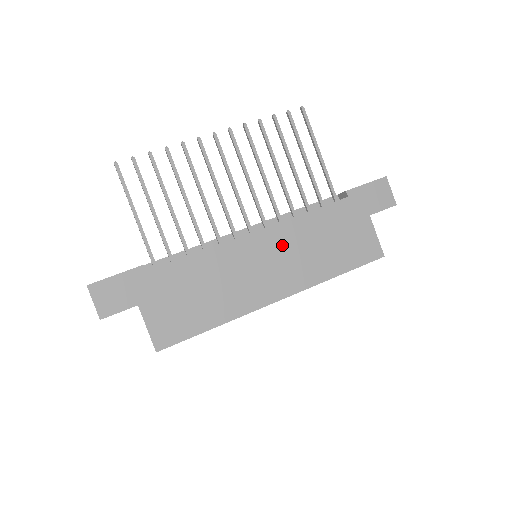
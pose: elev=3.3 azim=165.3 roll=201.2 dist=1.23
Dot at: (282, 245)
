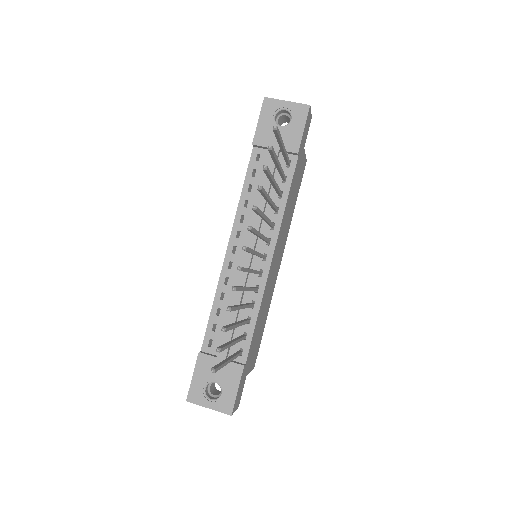
Dot at: (280, 240)
